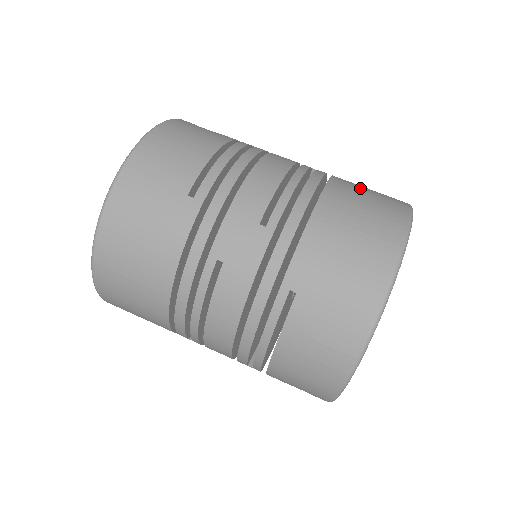
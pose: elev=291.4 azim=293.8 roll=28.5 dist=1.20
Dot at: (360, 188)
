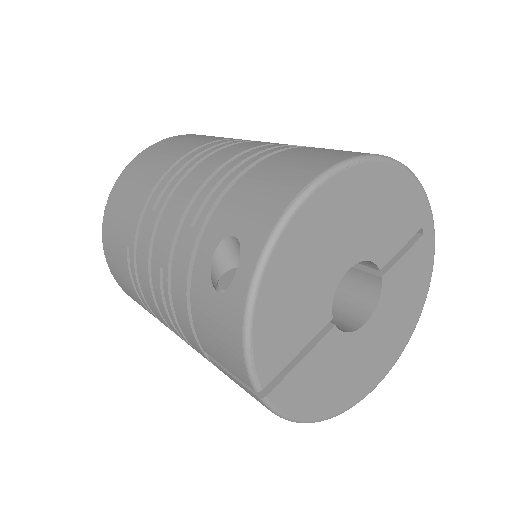
Dot at: occluded
